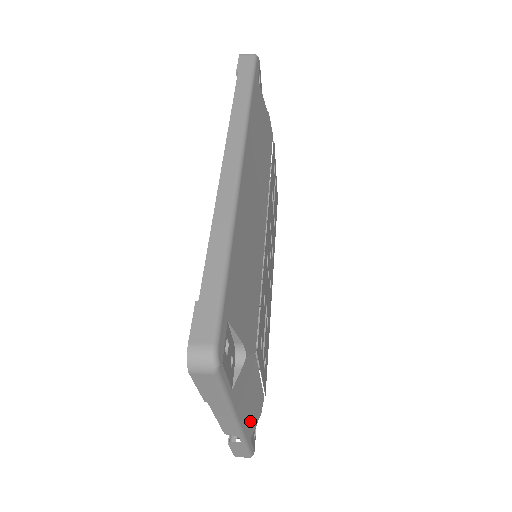
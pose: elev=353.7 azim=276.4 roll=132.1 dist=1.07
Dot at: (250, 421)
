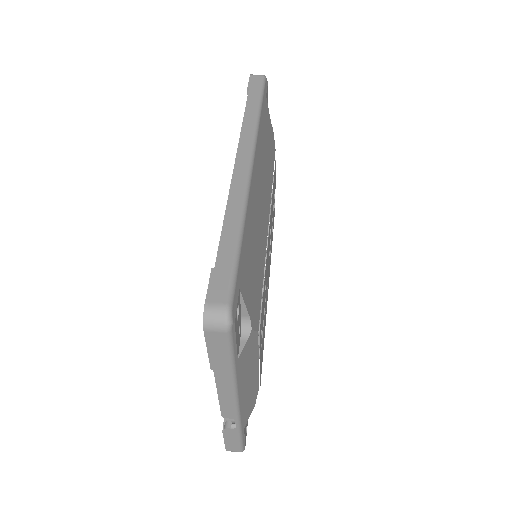
Dot at: (246, 407)
